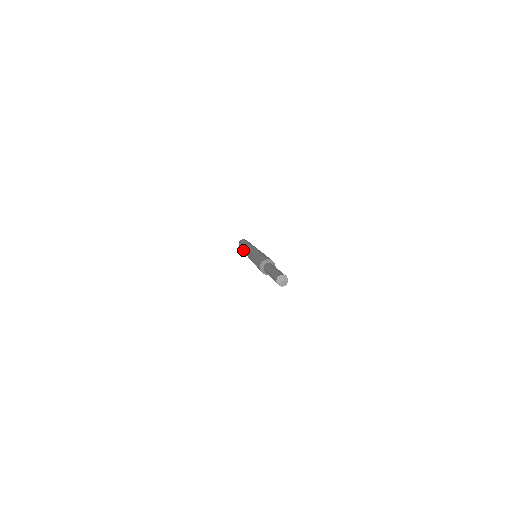
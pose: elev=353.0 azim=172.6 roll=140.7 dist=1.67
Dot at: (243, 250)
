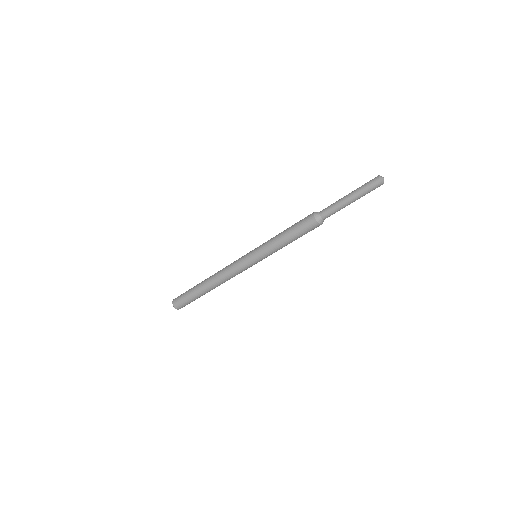
Dot at: (210, 277)
